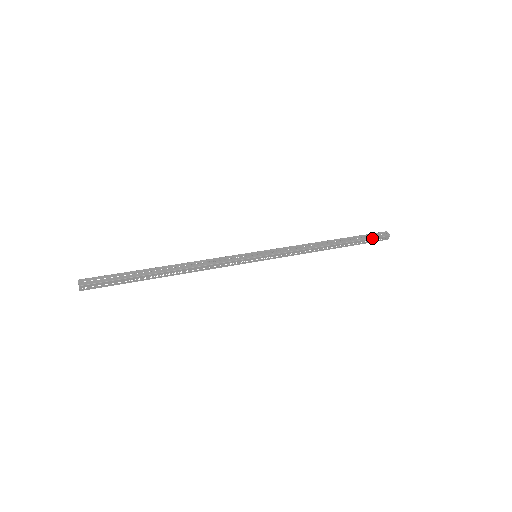
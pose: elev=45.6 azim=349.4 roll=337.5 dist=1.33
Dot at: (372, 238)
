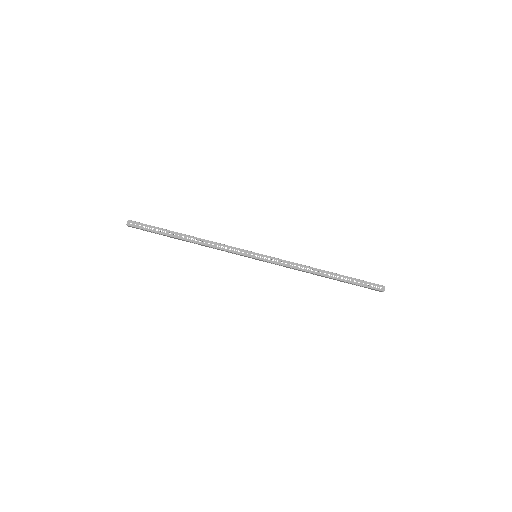
Dot at: (365, 286)
